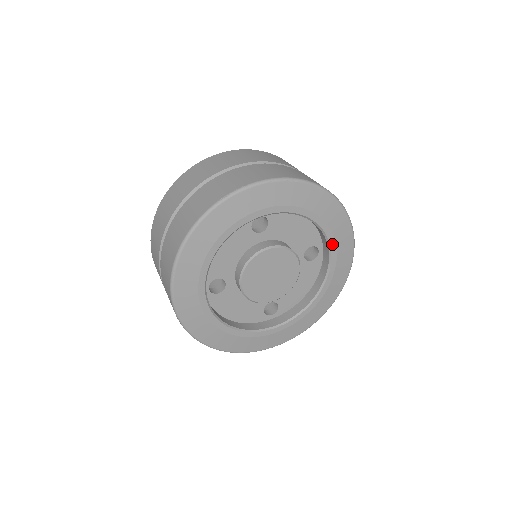
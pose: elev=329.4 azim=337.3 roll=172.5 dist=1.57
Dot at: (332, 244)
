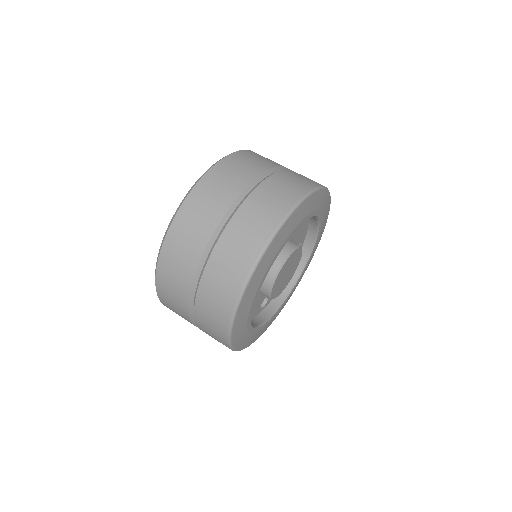
Dot at: (301, 223)
